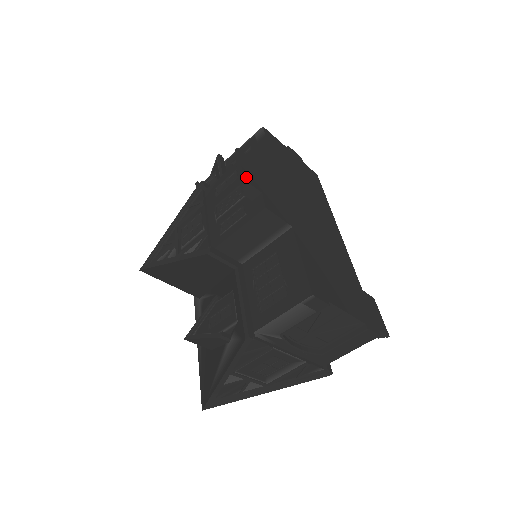
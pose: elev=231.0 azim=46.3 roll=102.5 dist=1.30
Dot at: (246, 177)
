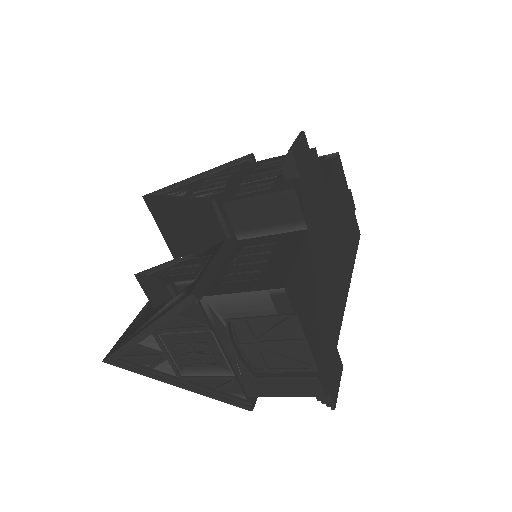
Dot at: (295, 152)
